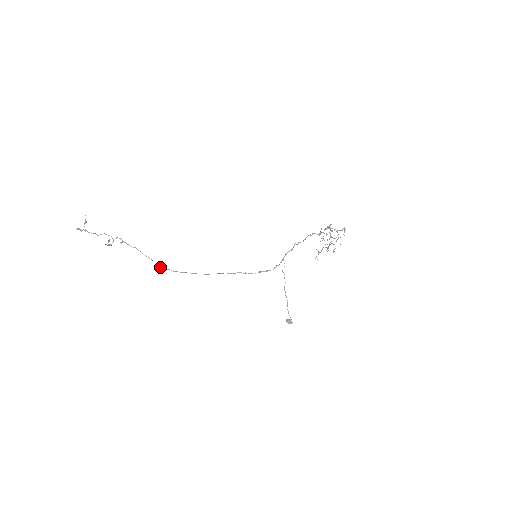
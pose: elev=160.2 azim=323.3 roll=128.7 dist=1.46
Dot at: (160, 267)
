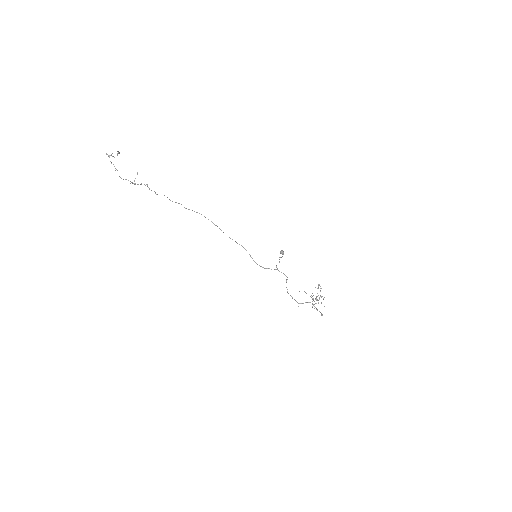
Dot at: occluded
